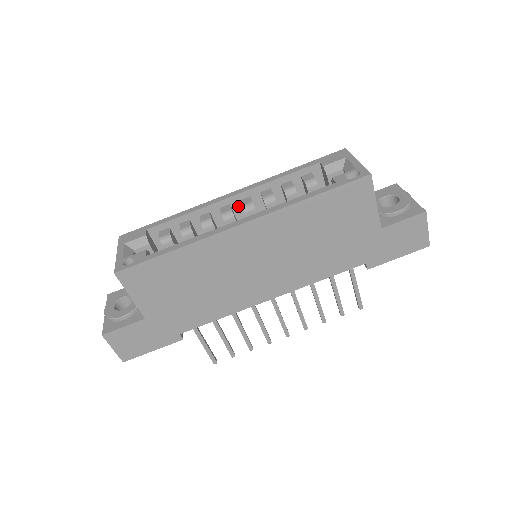
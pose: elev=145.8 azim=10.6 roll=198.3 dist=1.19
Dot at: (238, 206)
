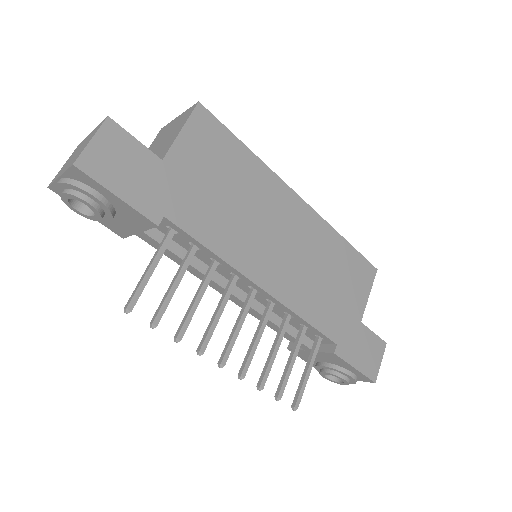
Dot at: occluded
